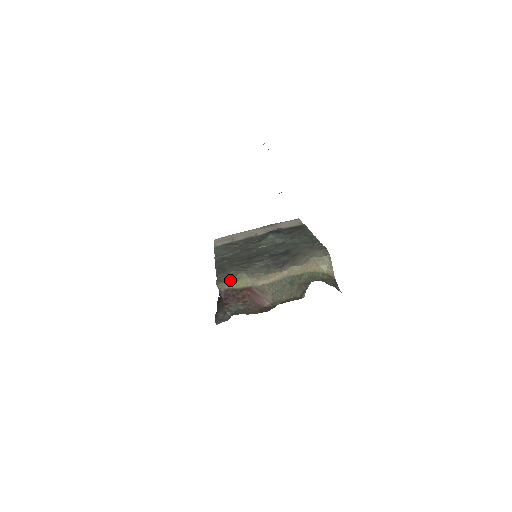
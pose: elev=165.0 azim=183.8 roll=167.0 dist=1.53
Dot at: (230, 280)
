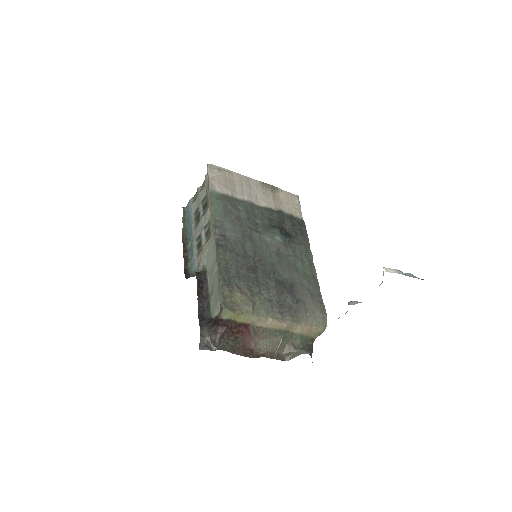
Dot at: (236, 310)
